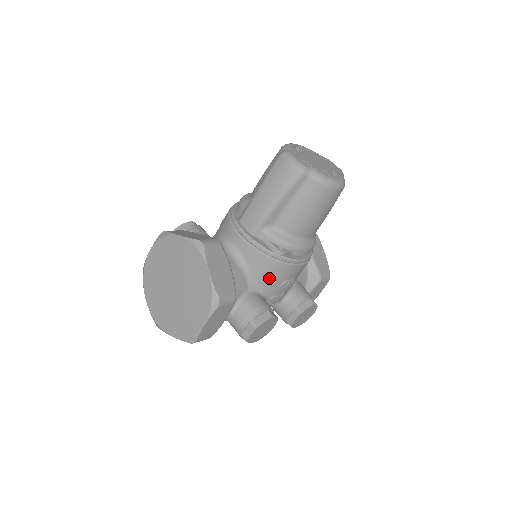
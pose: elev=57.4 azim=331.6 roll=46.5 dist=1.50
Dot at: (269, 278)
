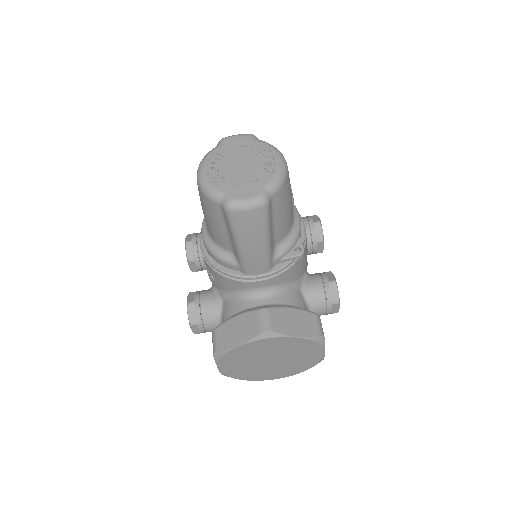
Dot at: (302, 266)
